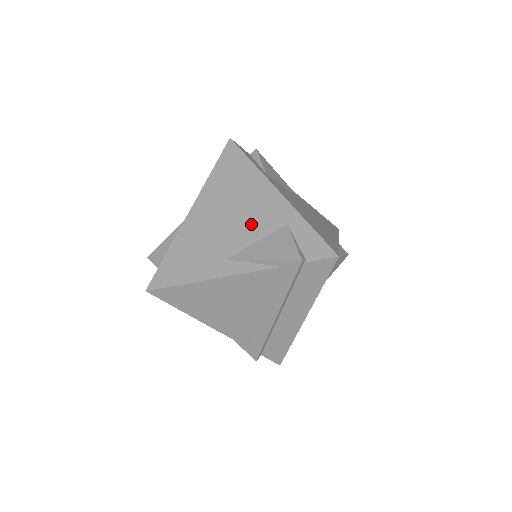
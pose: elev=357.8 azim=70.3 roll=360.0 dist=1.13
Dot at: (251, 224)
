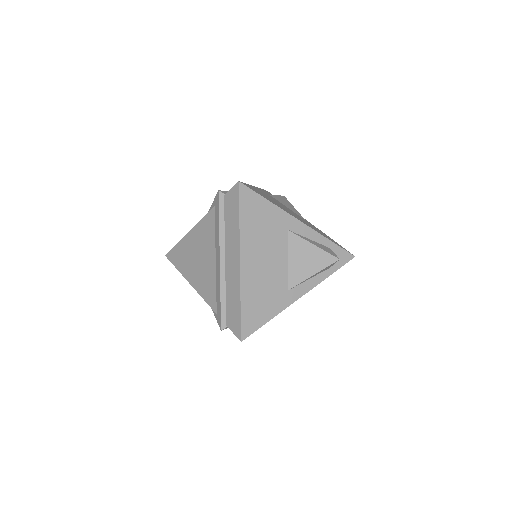
Dot at: occluded
